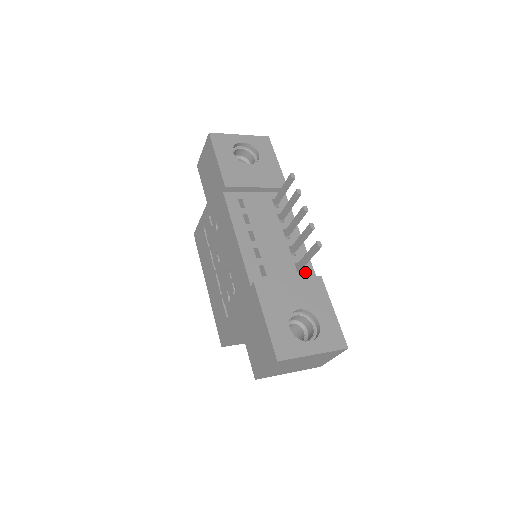
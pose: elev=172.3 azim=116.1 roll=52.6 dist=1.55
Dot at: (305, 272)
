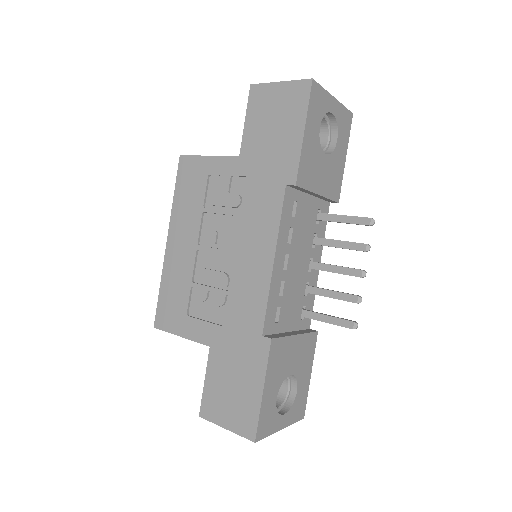
Dot at: (305, 319)
